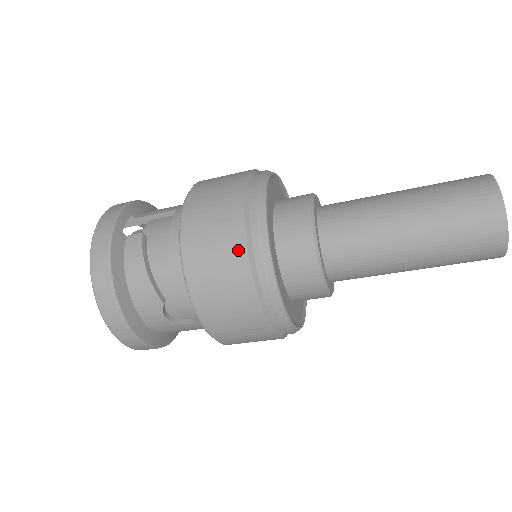
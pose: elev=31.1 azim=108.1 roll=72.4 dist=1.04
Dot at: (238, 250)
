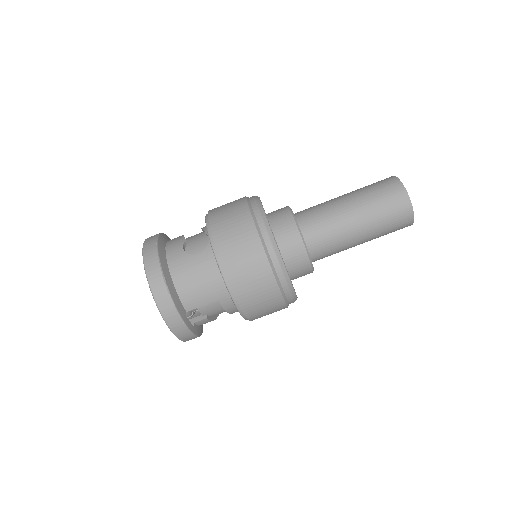
Dot at: occluded
